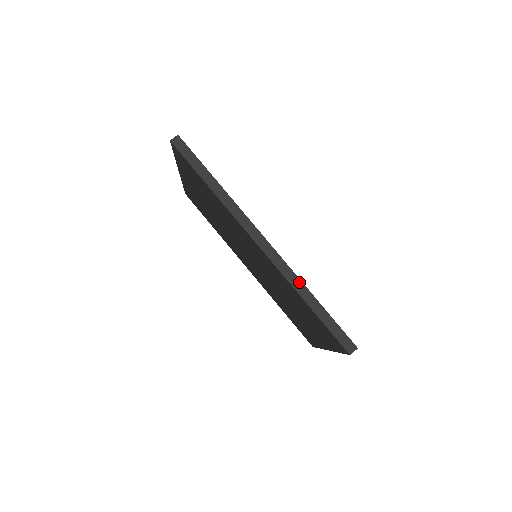
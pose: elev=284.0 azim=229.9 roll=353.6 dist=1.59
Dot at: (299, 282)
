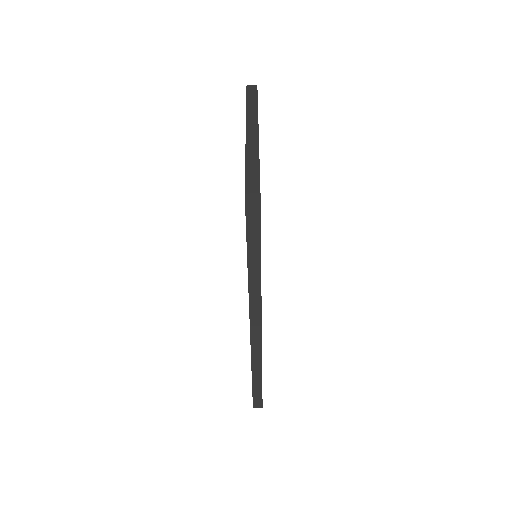
Dot at: (260, 362)
